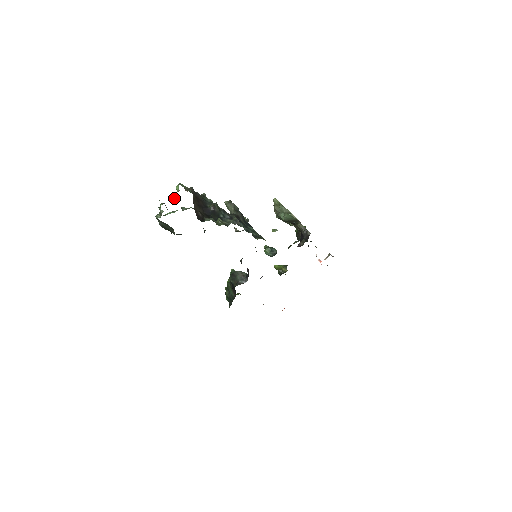
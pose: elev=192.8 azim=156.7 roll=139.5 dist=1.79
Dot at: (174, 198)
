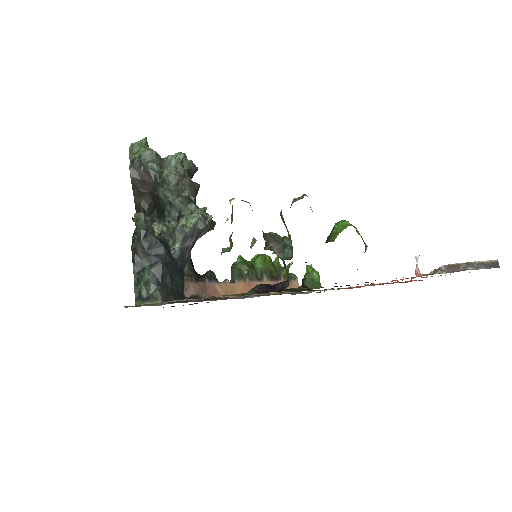
Dot at: occluded
